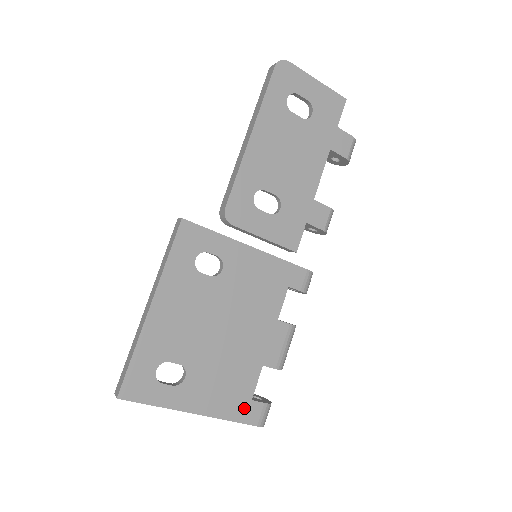
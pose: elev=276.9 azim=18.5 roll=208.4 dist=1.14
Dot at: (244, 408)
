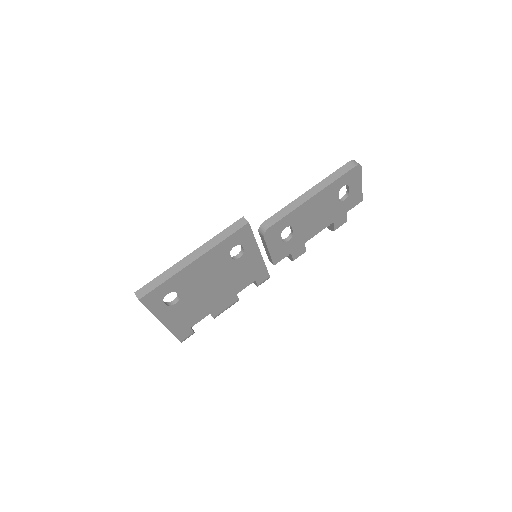
Dot at: (184, 330)
